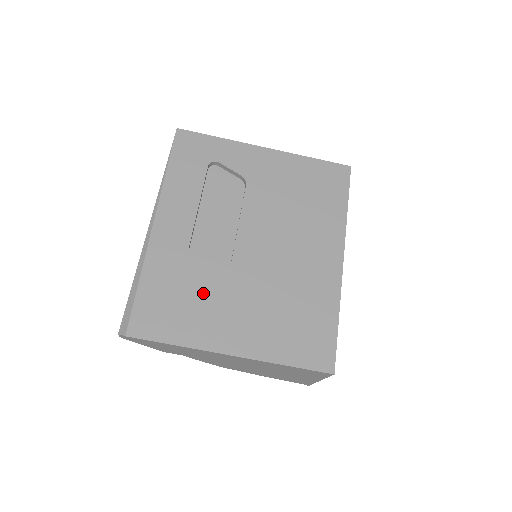
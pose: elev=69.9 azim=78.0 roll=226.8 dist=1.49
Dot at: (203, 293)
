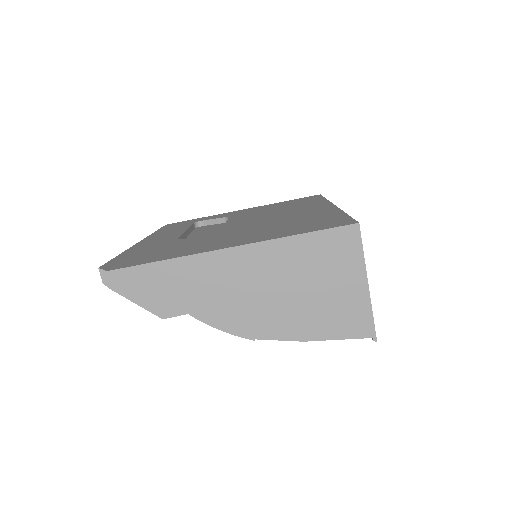
Dot at: (194, 242)
